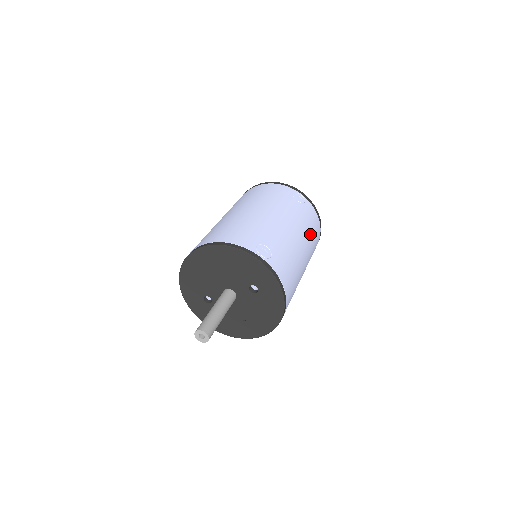
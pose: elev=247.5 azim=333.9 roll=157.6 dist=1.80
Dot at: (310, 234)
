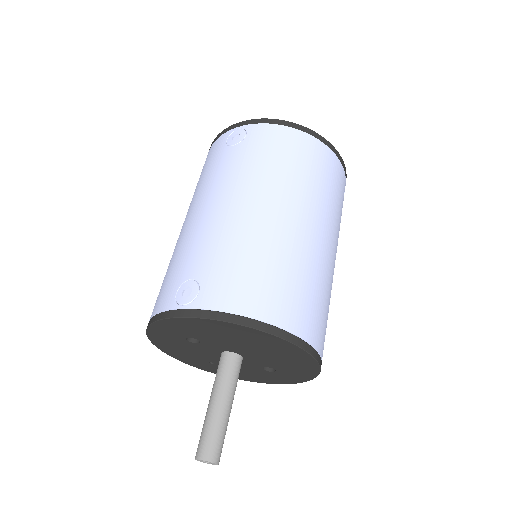
Dot at: occluded
